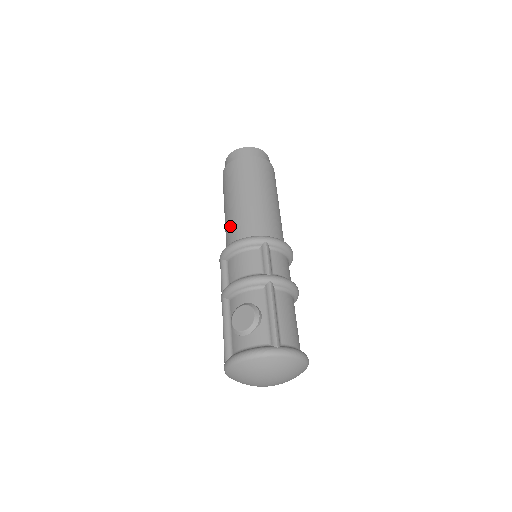
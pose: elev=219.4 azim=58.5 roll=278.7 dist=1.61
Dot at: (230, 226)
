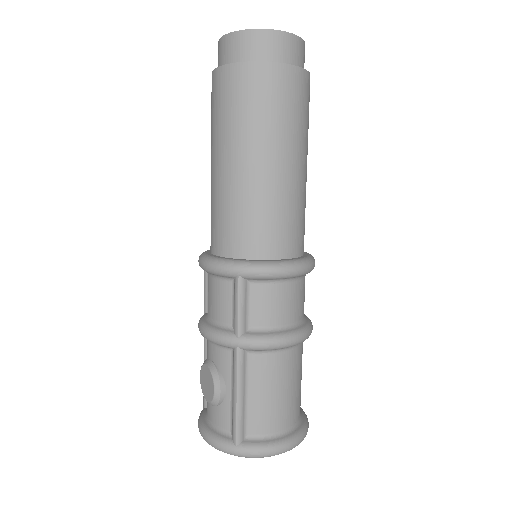
Dot at: occluded
